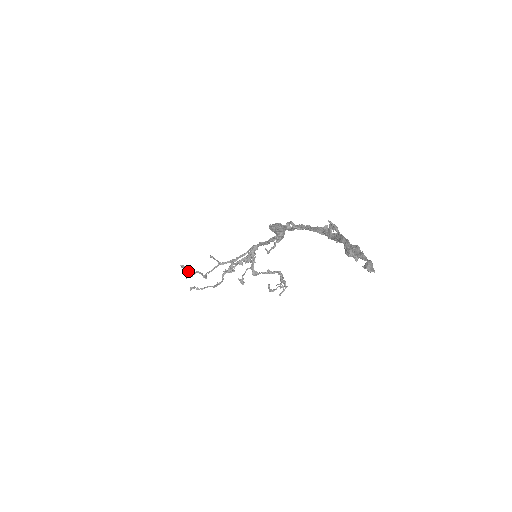
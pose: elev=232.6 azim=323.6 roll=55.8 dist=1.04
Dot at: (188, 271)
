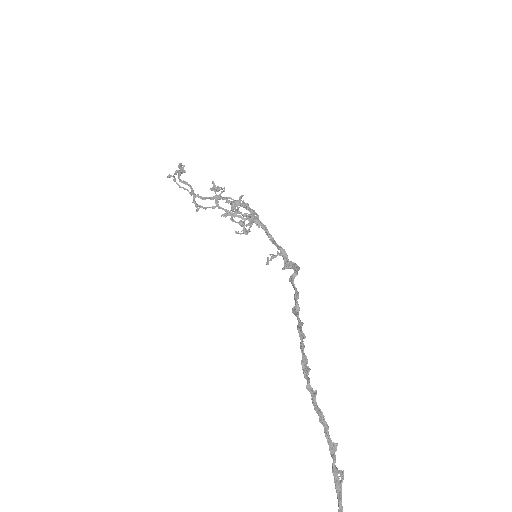
Dot at: (182, 171)
